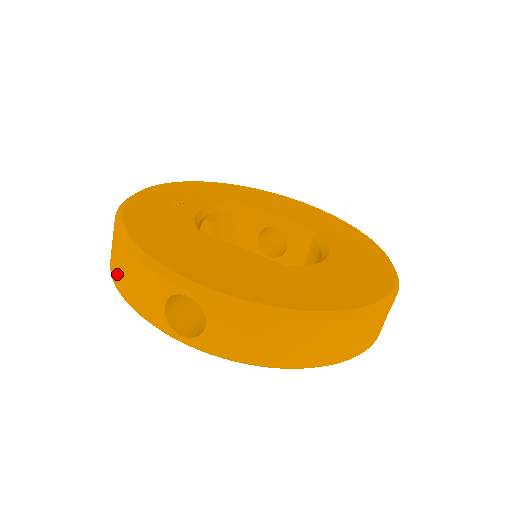
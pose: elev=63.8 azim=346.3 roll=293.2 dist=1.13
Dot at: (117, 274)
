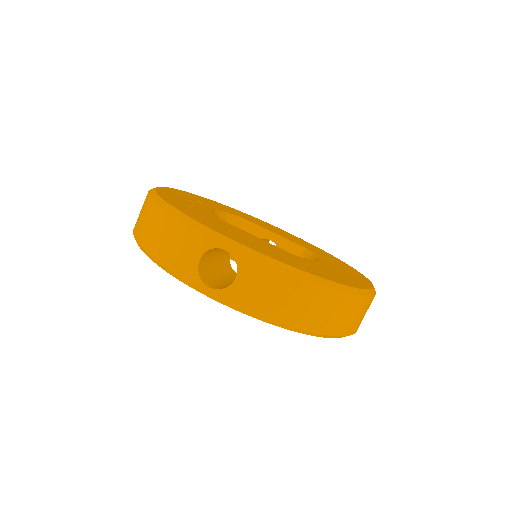
Dot at: (149, 238)
